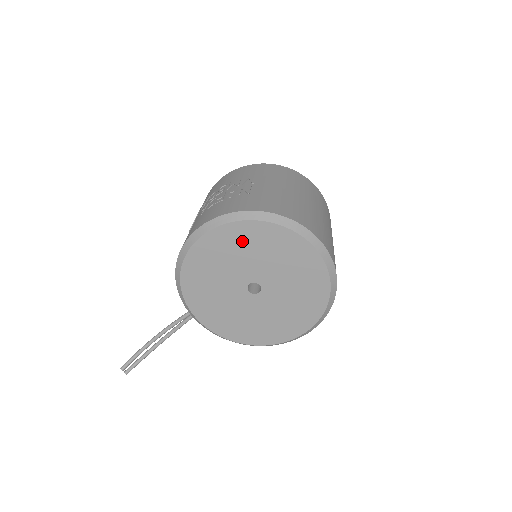
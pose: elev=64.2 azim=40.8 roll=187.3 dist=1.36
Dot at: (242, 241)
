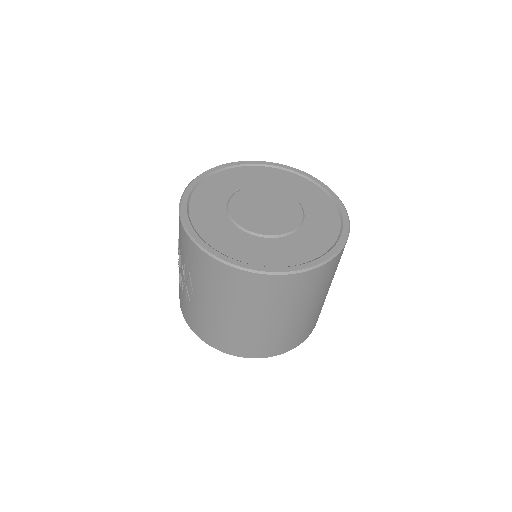
Dot at: occluded
